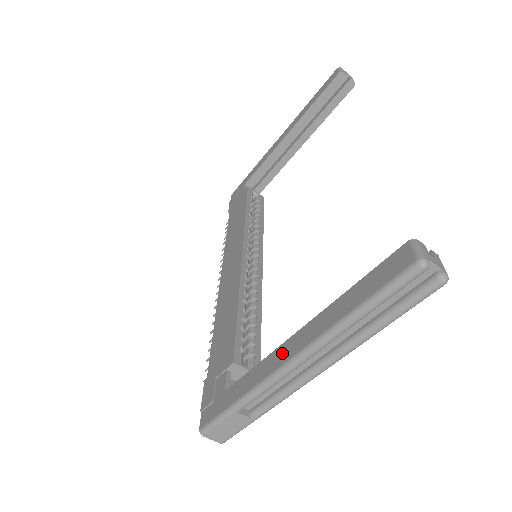
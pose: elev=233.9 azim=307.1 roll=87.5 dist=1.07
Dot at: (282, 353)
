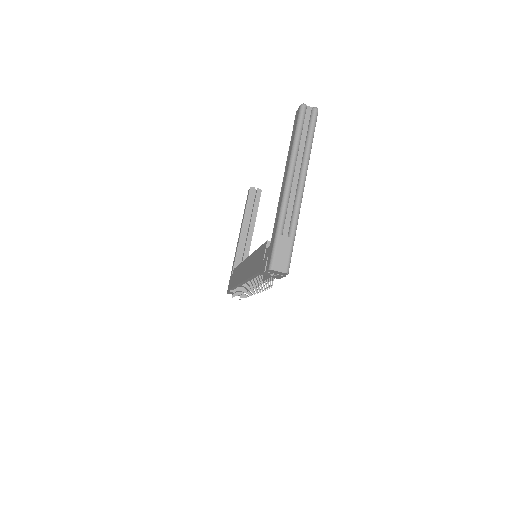
Dot at: (282, 190)
